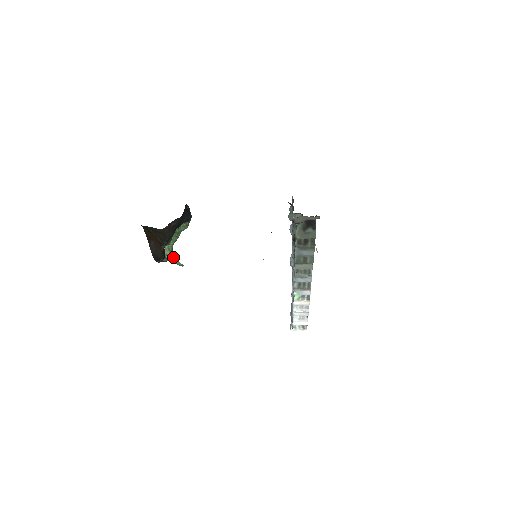
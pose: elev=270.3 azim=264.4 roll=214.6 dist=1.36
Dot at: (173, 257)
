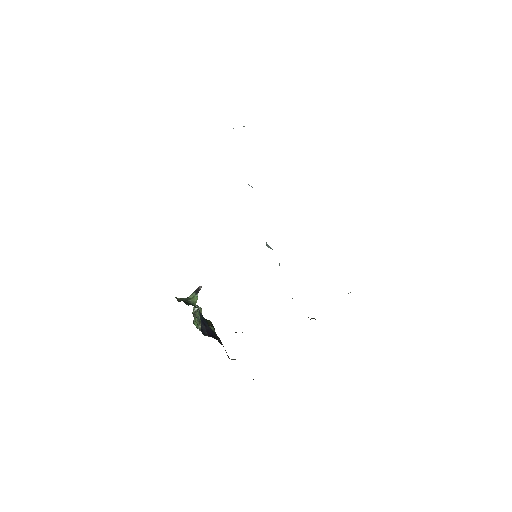
Dot at: occluded
